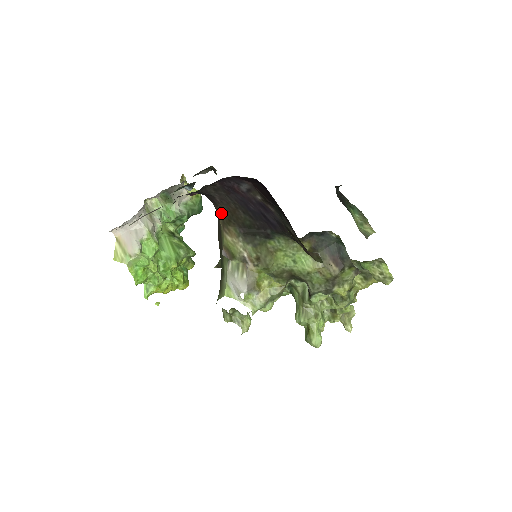
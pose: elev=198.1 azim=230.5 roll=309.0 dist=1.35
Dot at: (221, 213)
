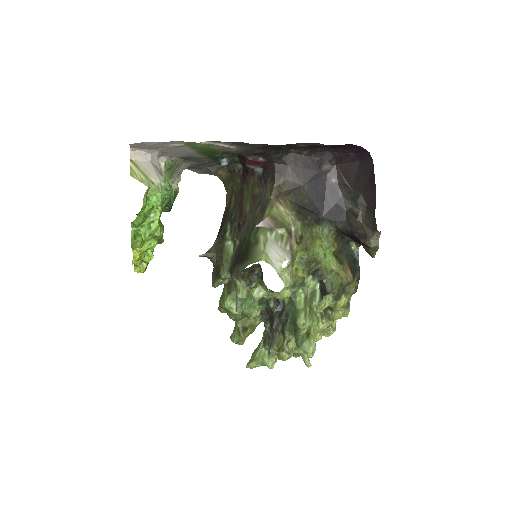
Dot at: (282, 184)
